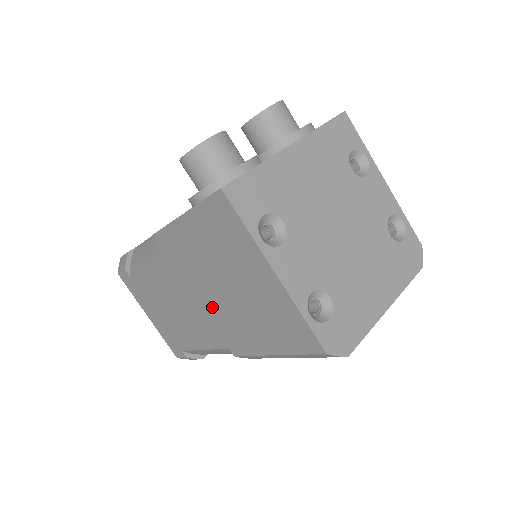
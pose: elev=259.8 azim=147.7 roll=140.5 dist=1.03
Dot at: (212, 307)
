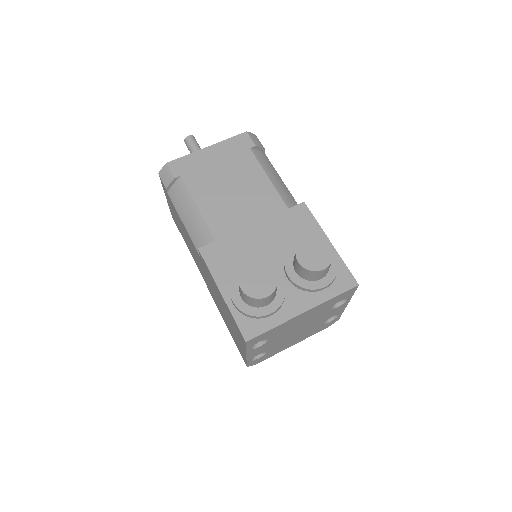
Dot at: (210, 287)
